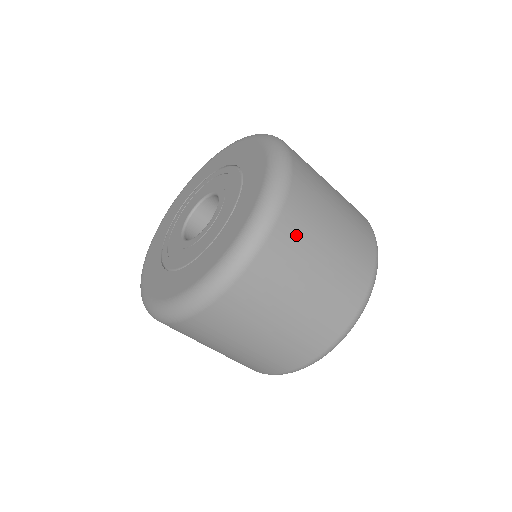
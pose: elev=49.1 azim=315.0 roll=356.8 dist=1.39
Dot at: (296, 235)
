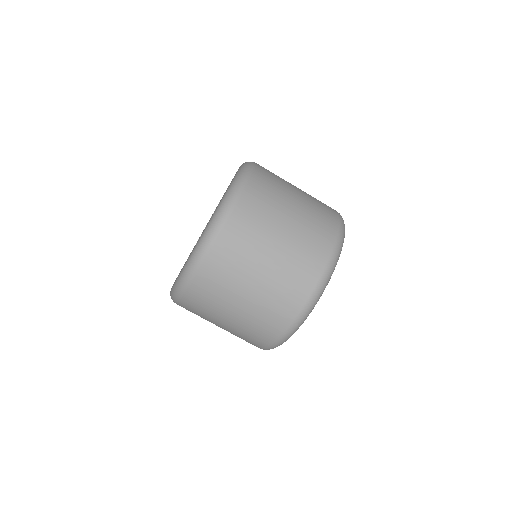
Dot at: (271, 176)
